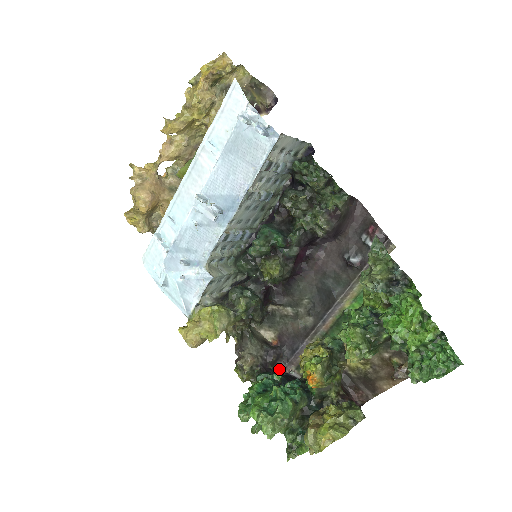
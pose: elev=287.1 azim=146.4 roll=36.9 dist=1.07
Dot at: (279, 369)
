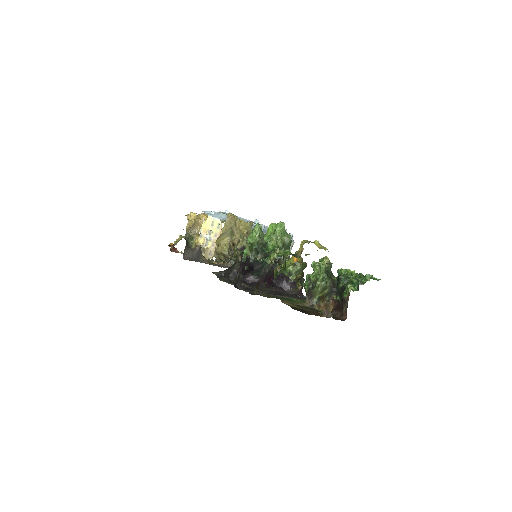
Dot at: (236, 287)
